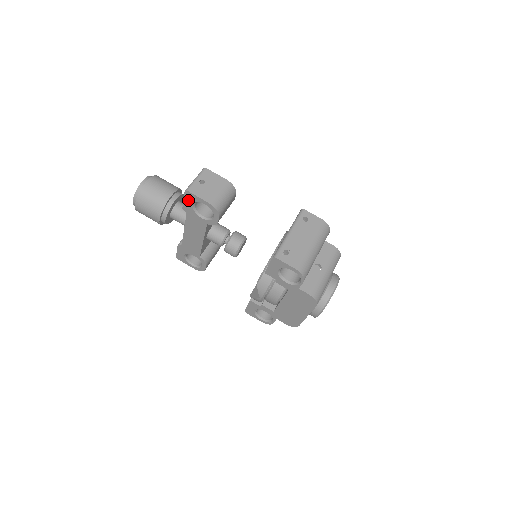
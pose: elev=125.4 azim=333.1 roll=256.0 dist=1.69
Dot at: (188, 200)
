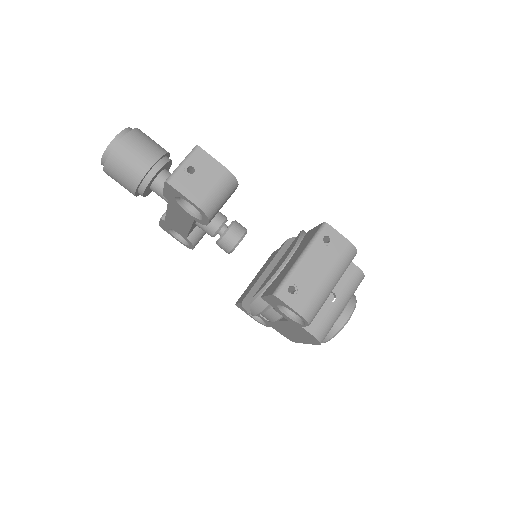
Dot at: (169, 191)
